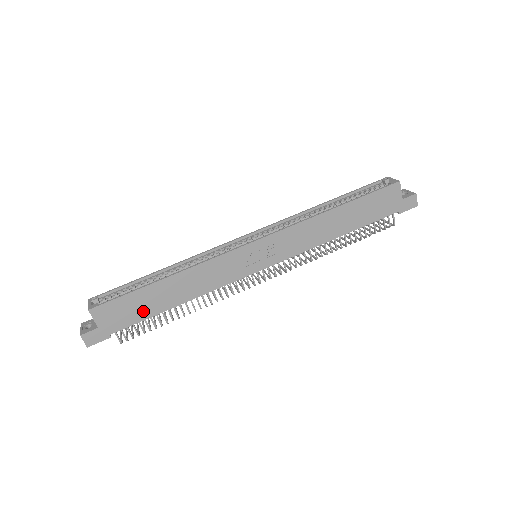
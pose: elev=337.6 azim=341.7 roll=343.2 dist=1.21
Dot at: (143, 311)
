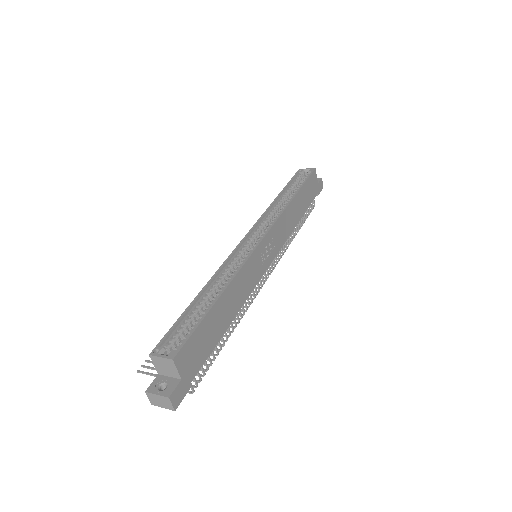
Dot at: (210, 341)
